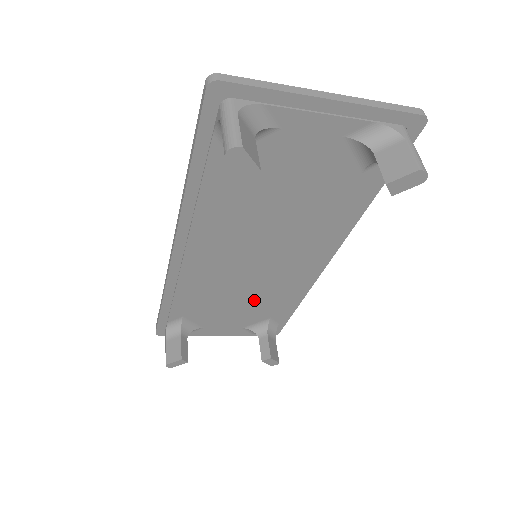
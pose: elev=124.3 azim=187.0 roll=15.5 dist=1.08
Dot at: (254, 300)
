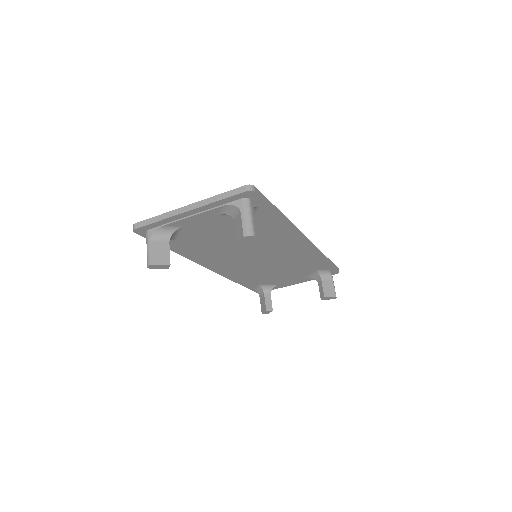
Dot at: (289, 268)
